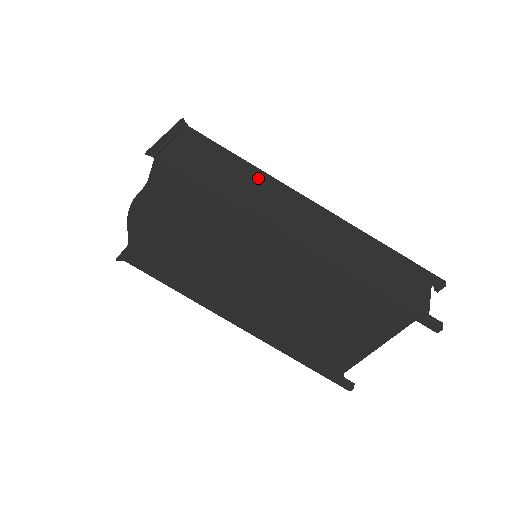
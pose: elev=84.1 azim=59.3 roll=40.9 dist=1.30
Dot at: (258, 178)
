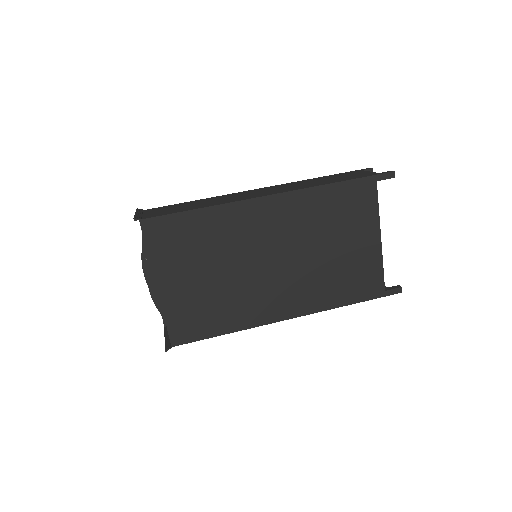
Dot at: (213, 199)
